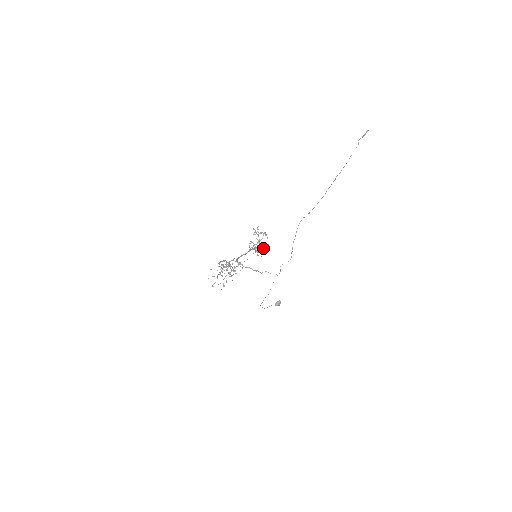
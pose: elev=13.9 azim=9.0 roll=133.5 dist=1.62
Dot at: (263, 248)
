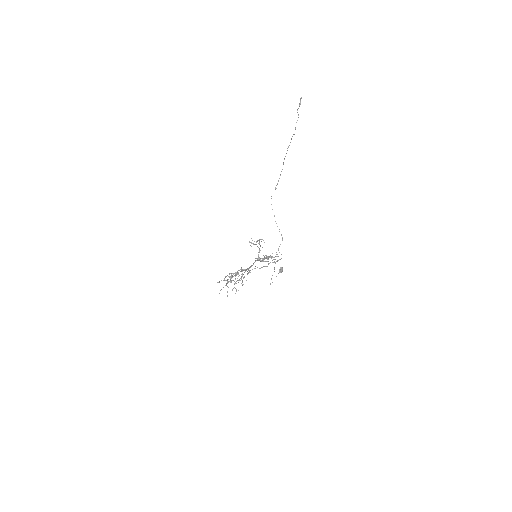
Dot at: (271, 258)
